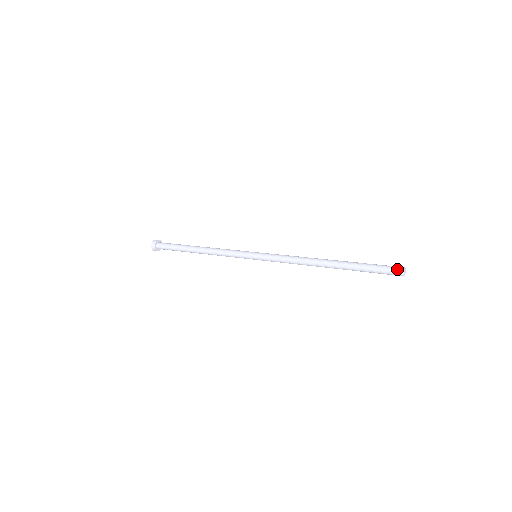
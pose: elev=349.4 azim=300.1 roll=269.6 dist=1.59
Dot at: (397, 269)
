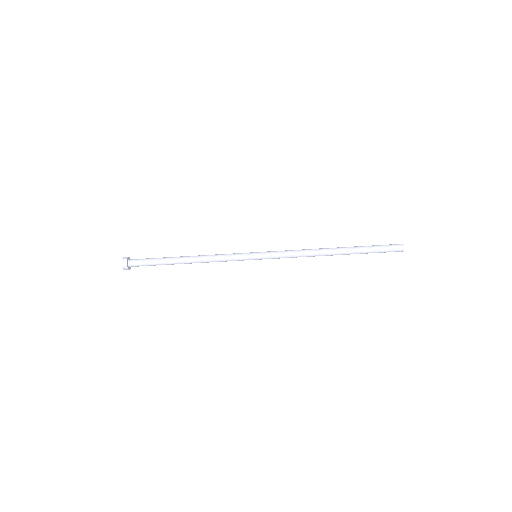
Dot at: (397, 244)
